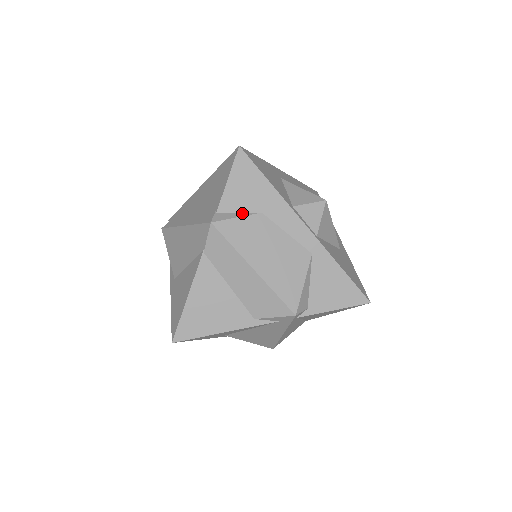
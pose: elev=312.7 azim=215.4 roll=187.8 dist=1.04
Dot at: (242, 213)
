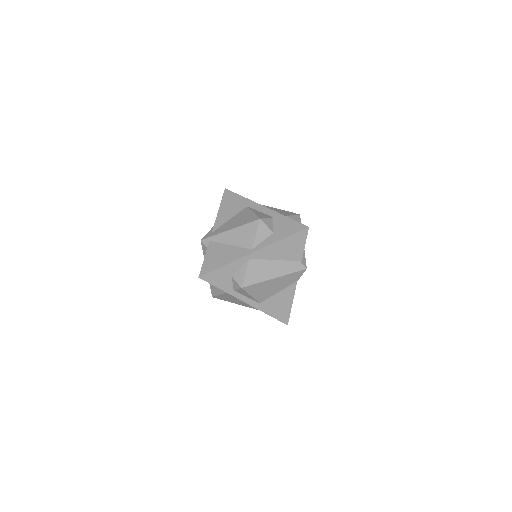
Dot at: occluded
